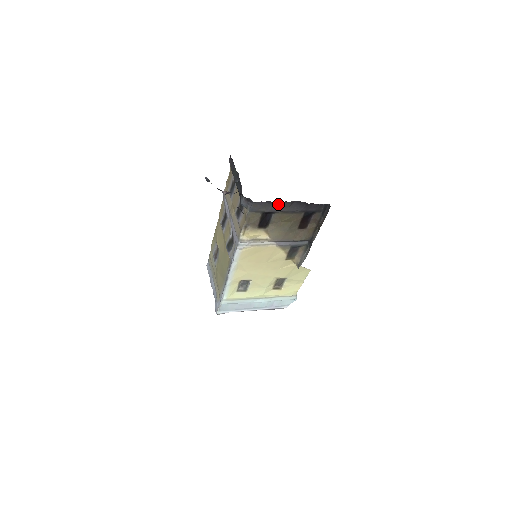
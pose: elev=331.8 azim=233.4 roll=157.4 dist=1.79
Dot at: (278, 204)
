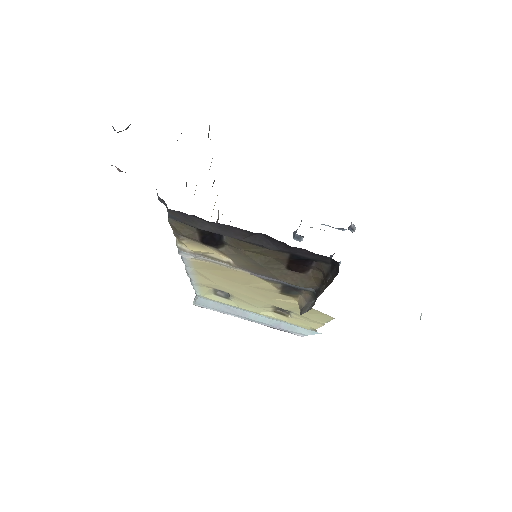
Dot at: (222, 226)
